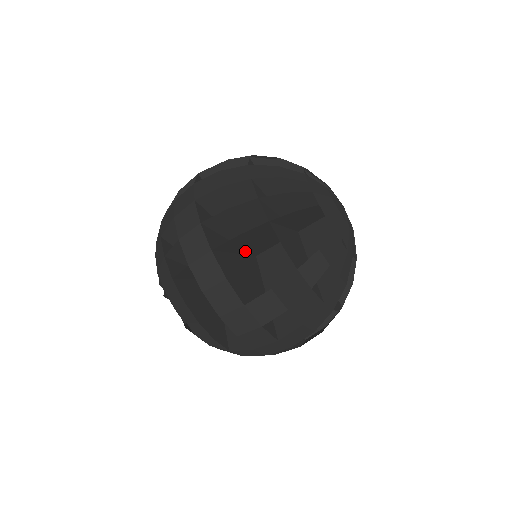
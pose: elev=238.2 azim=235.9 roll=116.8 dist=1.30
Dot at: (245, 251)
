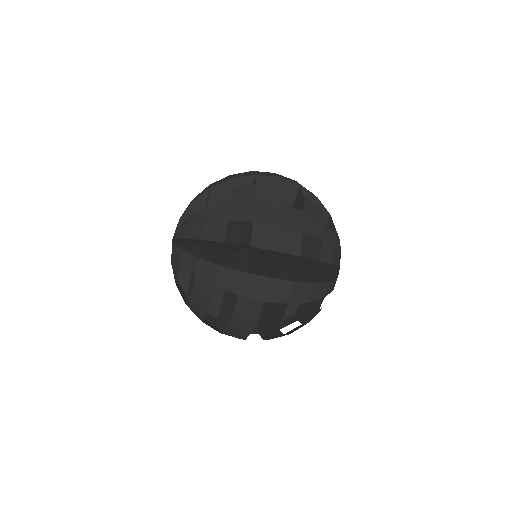
Dot at: occluded
